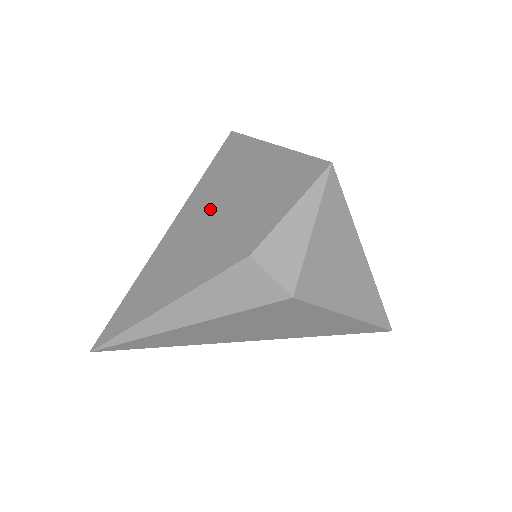
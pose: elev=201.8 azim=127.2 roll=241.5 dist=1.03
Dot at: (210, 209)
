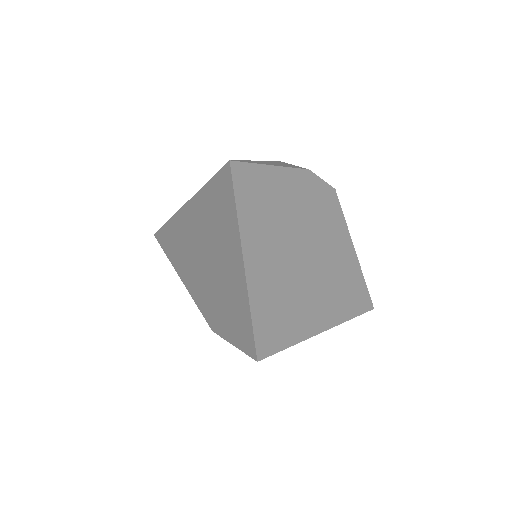
Dot at: (203, 244)
